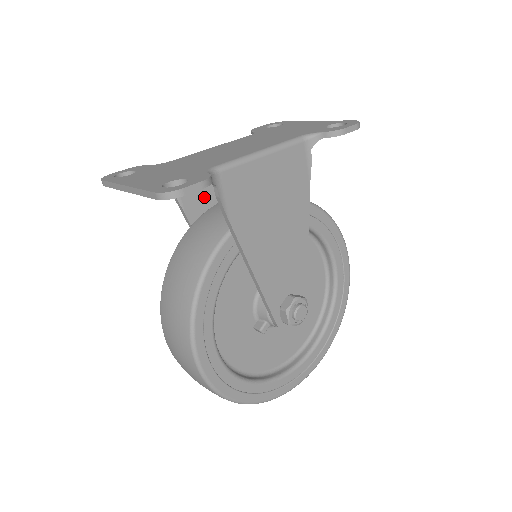
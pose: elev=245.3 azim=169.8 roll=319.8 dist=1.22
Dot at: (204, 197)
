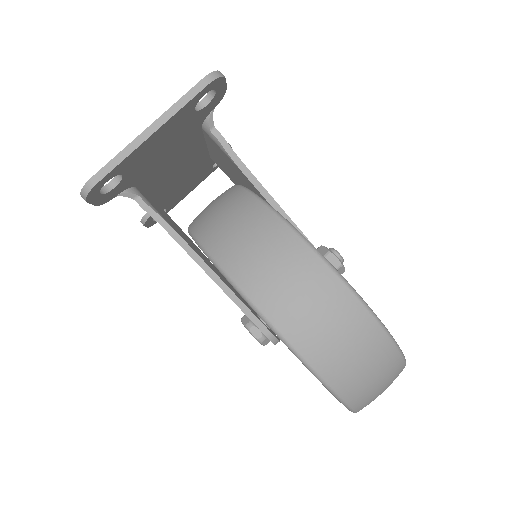
Dot at: (173, 226)
